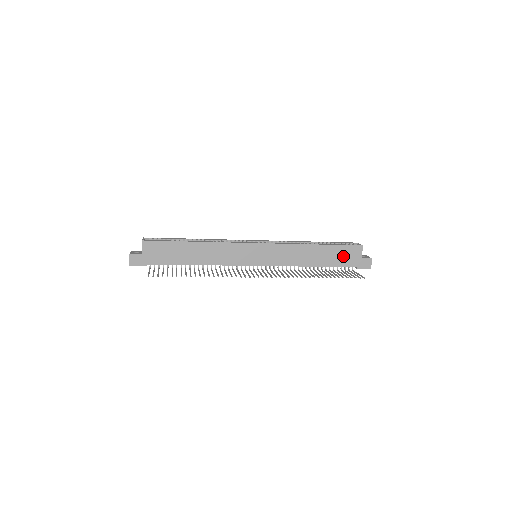
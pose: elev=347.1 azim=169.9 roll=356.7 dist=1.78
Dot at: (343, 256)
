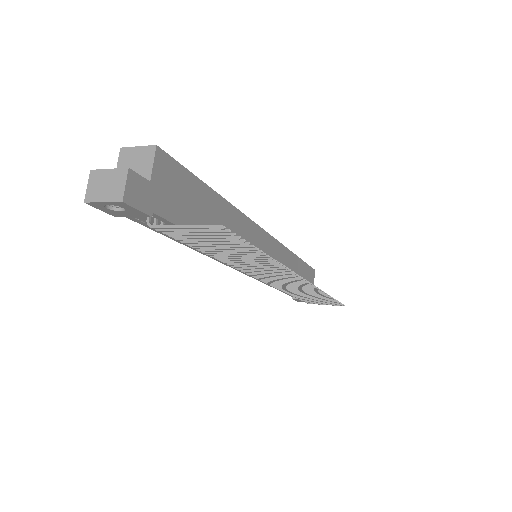
Dot at: (307, 280)
